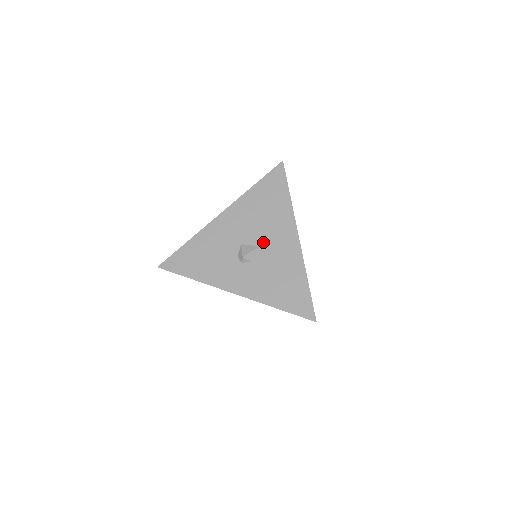
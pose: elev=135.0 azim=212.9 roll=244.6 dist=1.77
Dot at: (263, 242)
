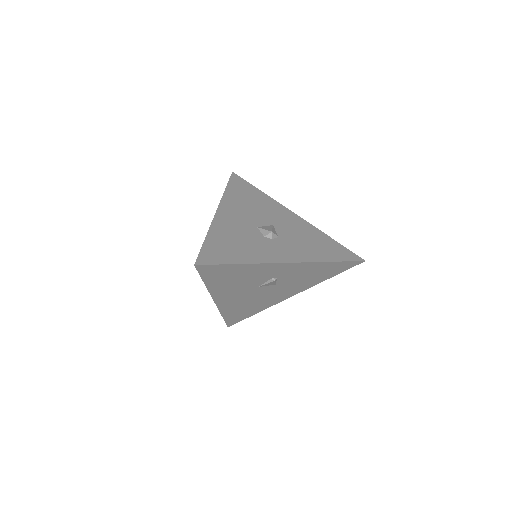
Dot at: (273, 222)
